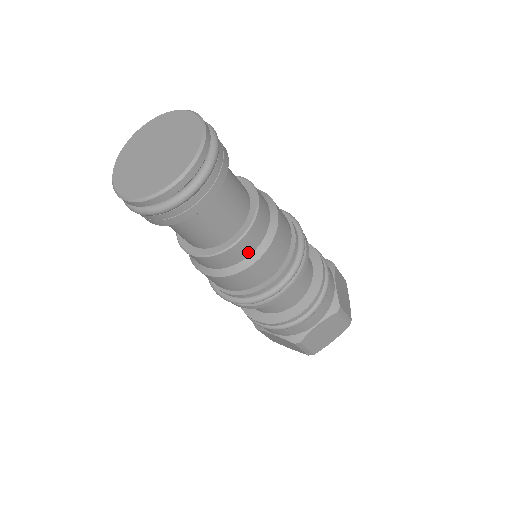
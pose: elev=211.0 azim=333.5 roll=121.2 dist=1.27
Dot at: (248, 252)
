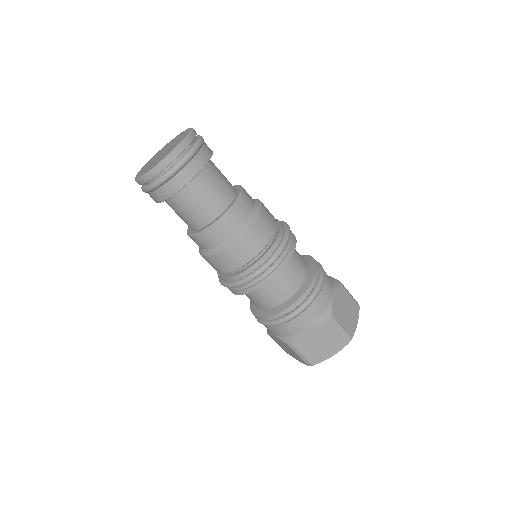
Dot at: (250, 208)
